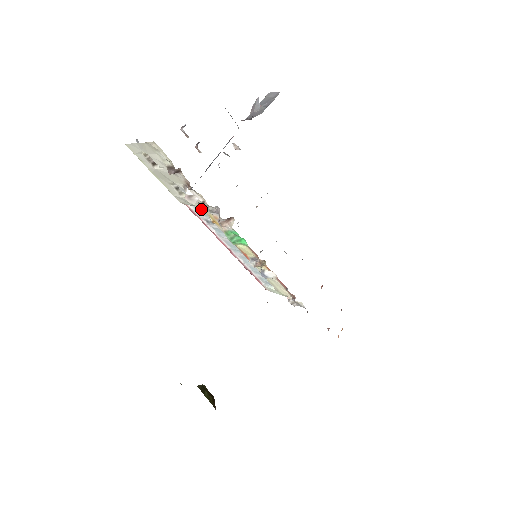
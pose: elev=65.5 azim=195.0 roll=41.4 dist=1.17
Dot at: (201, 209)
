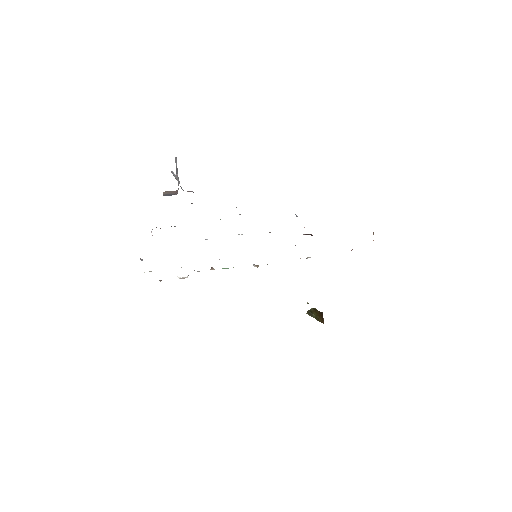
Dot at: occluded
